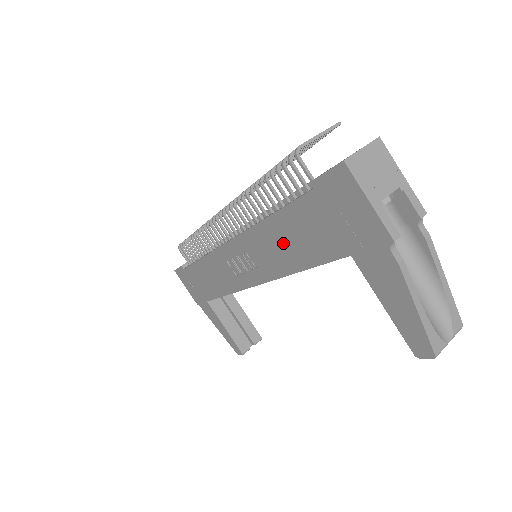
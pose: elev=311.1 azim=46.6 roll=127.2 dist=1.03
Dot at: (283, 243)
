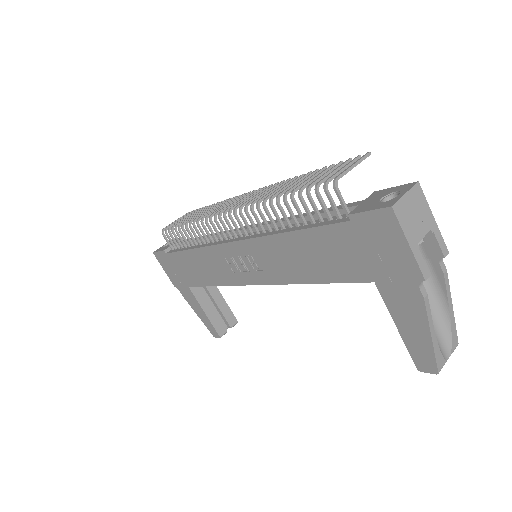
Dot at: (300, 257)
